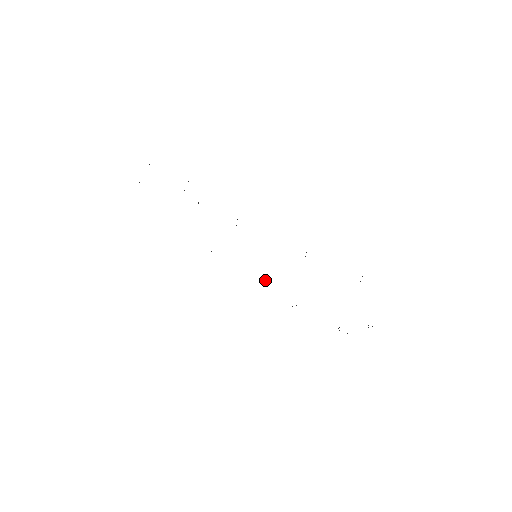
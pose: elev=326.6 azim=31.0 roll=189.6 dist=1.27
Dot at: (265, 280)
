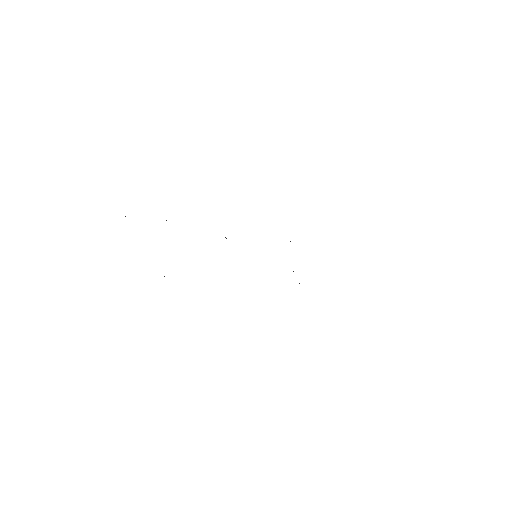
Dot at: occluded
